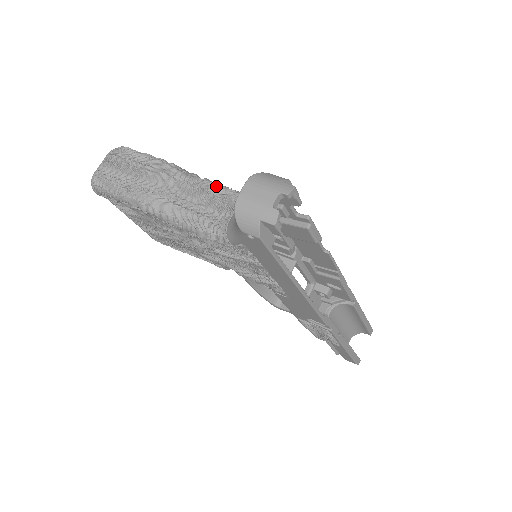
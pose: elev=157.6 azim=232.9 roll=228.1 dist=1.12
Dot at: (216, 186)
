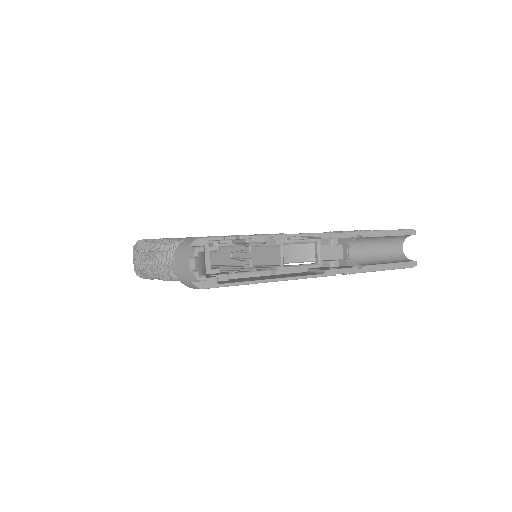
Dot at: occluded
